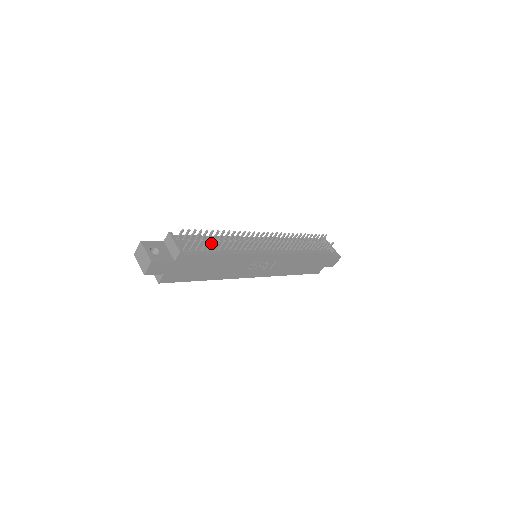
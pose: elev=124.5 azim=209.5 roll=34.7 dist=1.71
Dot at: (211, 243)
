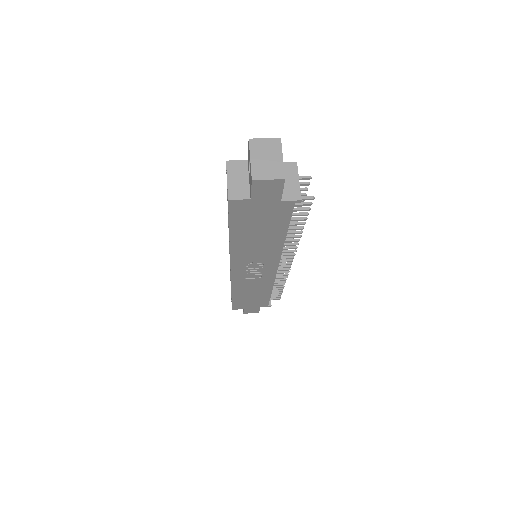
Dot at: (301, 218)
